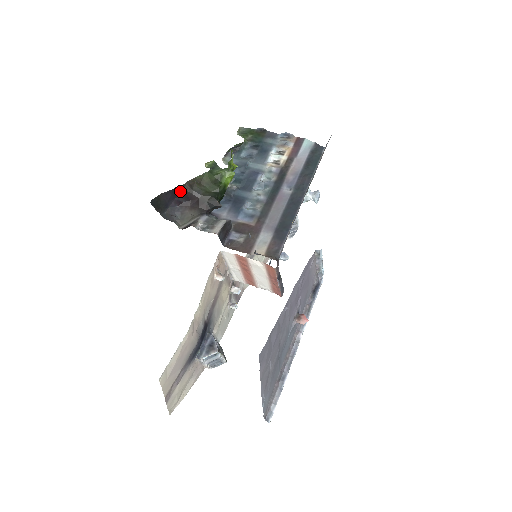
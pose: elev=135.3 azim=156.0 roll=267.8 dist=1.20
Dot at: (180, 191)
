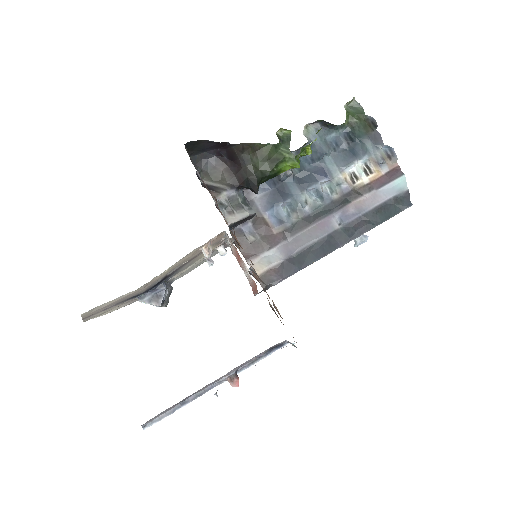
Dot at: (228, 146)
